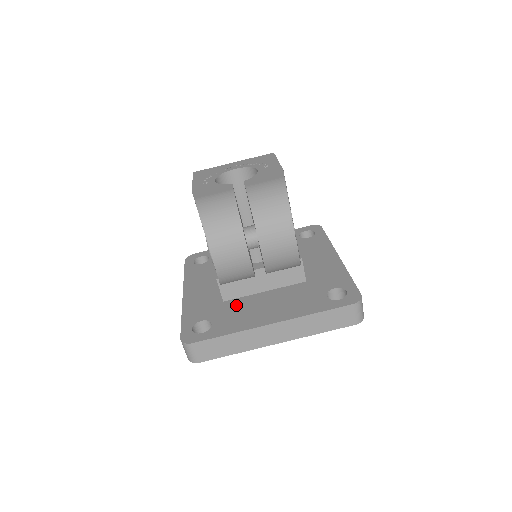
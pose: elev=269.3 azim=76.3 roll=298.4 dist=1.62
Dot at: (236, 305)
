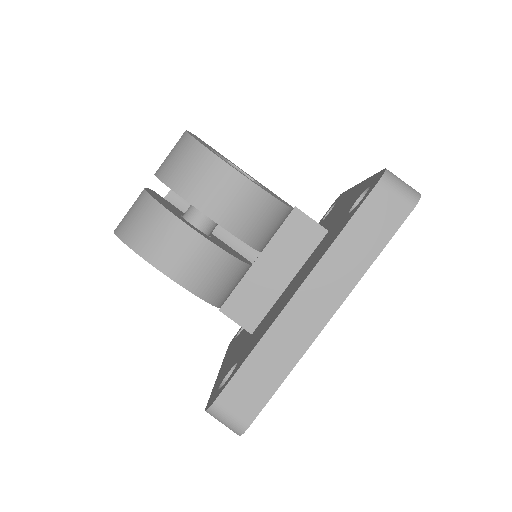
Dot at: (262, 323)
